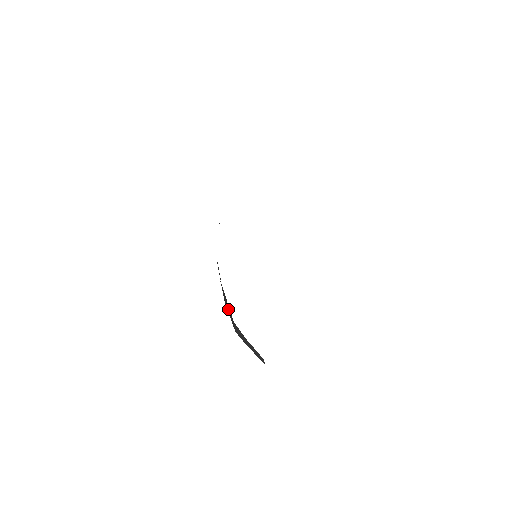
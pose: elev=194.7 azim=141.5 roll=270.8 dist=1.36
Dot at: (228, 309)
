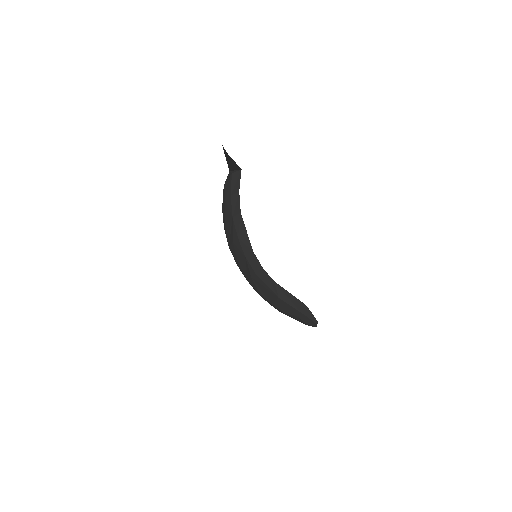
Dot at: (288, 300)
